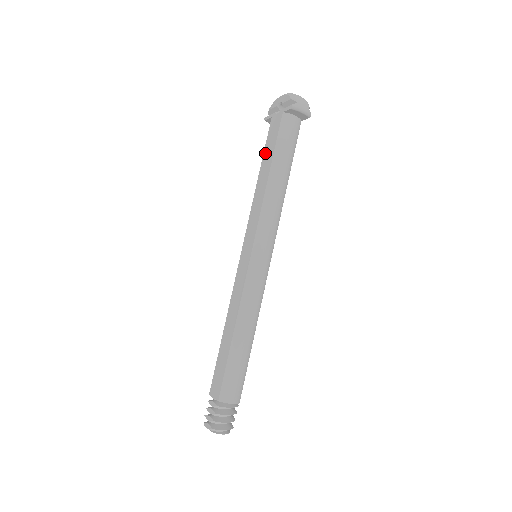
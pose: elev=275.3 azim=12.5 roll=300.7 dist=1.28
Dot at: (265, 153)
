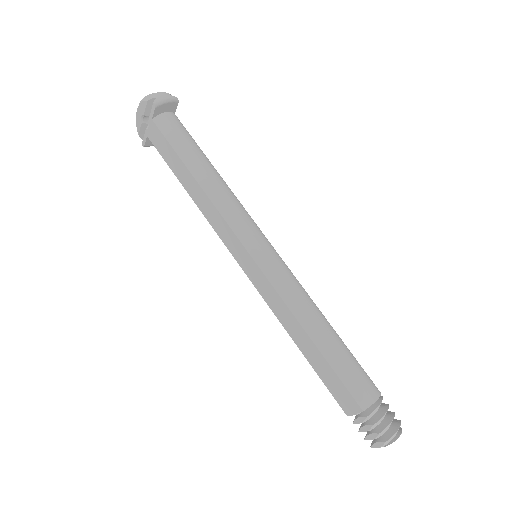
Dot at: (172, 168)
